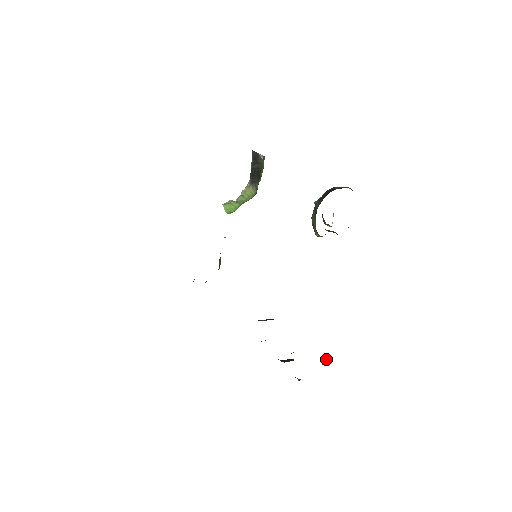
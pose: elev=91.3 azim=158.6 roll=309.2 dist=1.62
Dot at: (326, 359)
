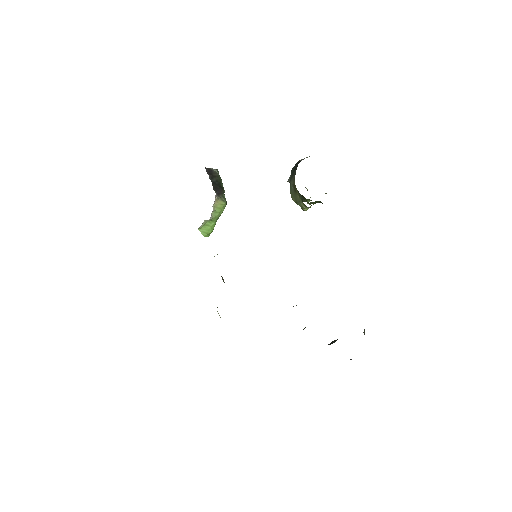
Dot at: occluded
